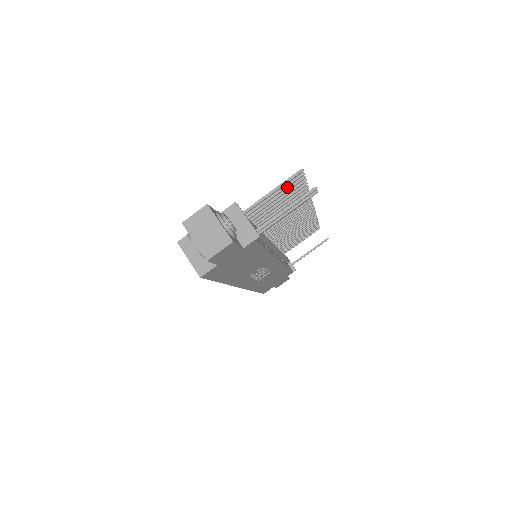
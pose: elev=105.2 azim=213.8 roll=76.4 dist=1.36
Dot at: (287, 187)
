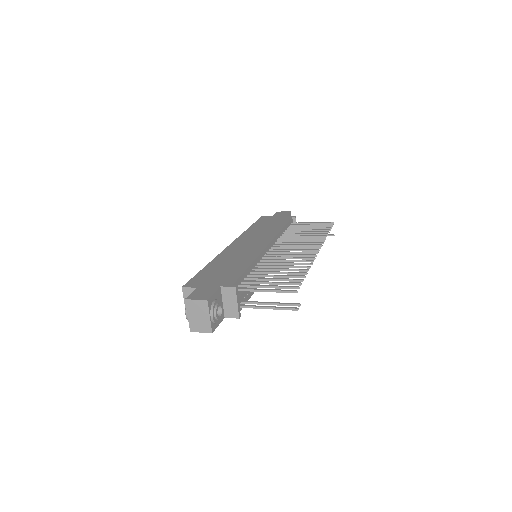
Dot at: (282, 287)
